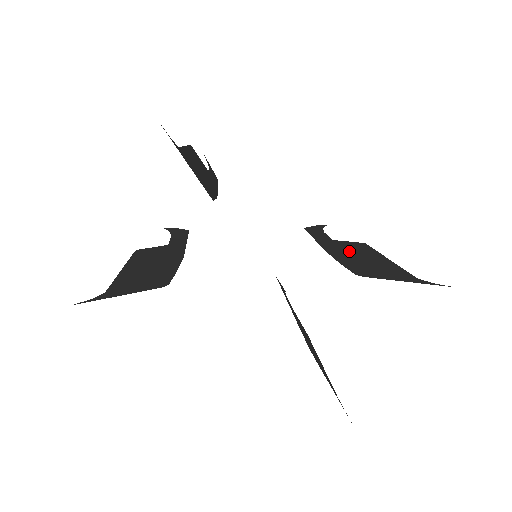
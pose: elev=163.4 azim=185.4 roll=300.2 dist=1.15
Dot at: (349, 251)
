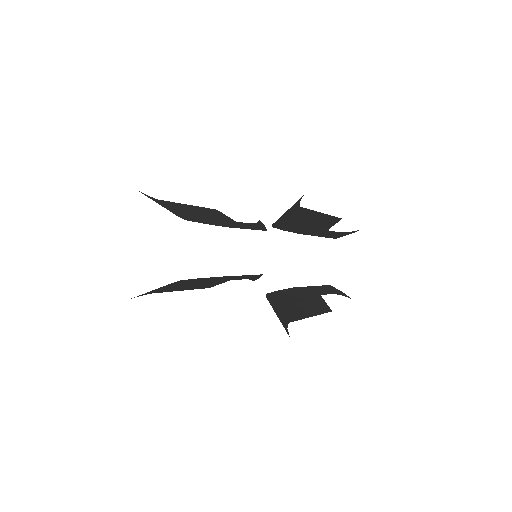
Dot at: (313, 225)
